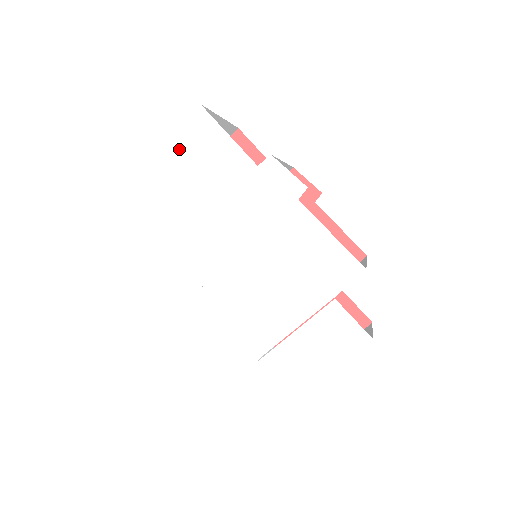
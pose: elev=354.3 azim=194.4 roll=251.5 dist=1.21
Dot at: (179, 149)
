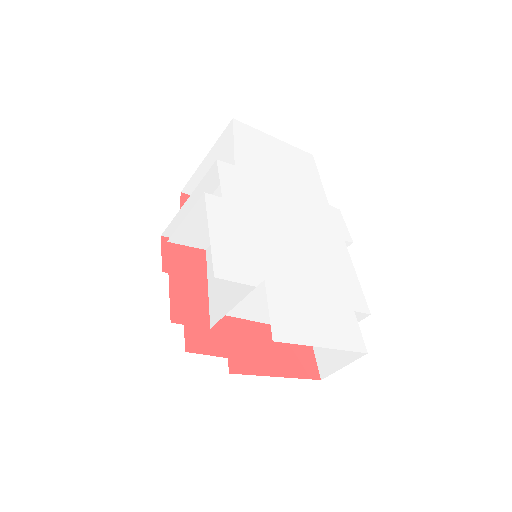
Dot at: (286, 150)
